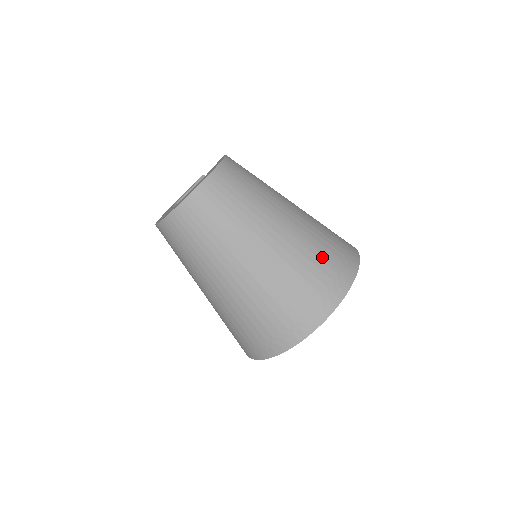
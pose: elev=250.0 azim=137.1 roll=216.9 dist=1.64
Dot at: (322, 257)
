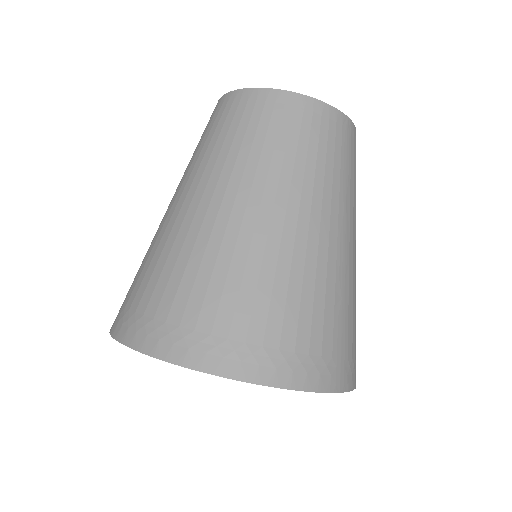
Dot at: (338, 321)
